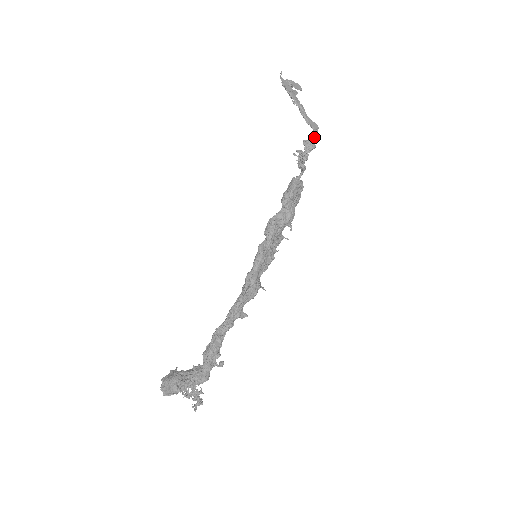
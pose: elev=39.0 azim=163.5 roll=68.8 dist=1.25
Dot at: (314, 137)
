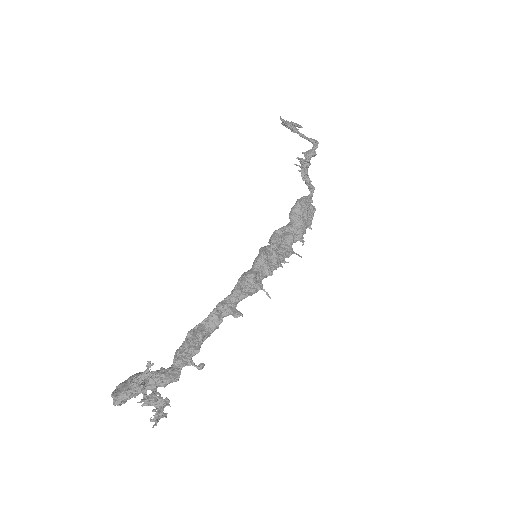
Dot at: (314, 147)
